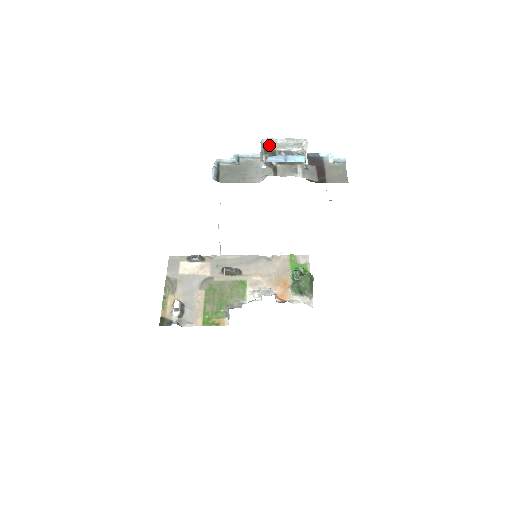
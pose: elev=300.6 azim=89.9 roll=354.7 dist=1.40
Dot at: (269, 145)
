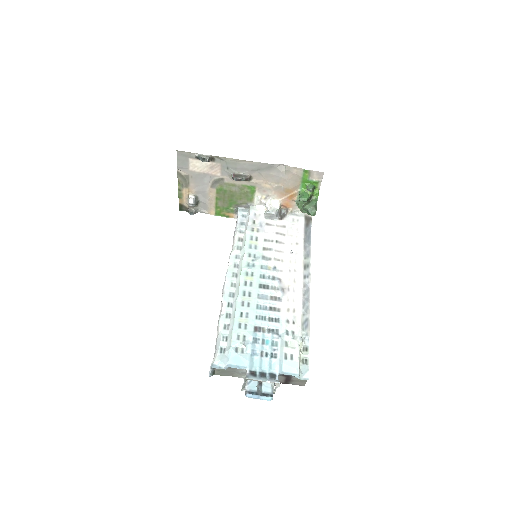
Dot at: (251, 379)
